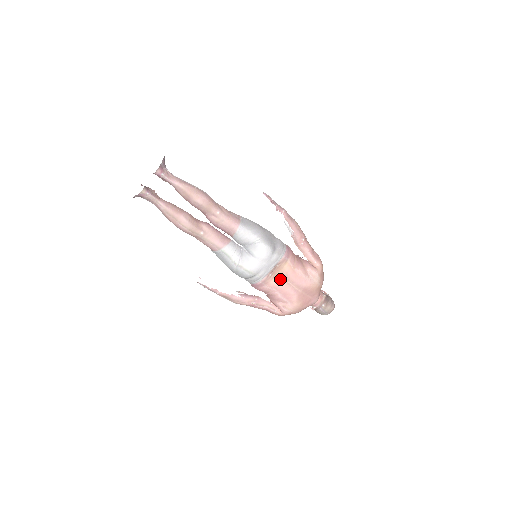
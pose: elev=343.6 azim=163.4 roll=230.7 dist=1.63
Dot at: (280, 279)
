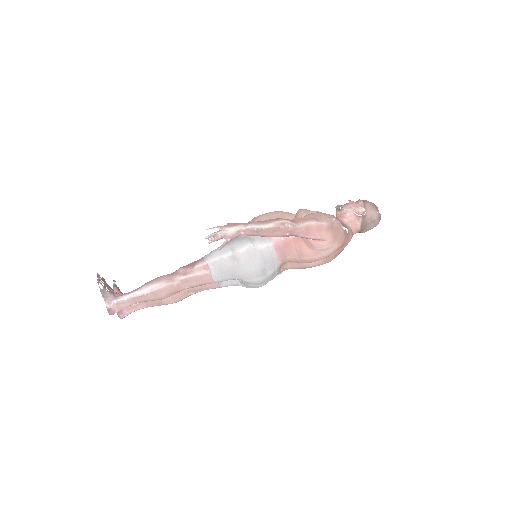
Dot at: (294, 264)
